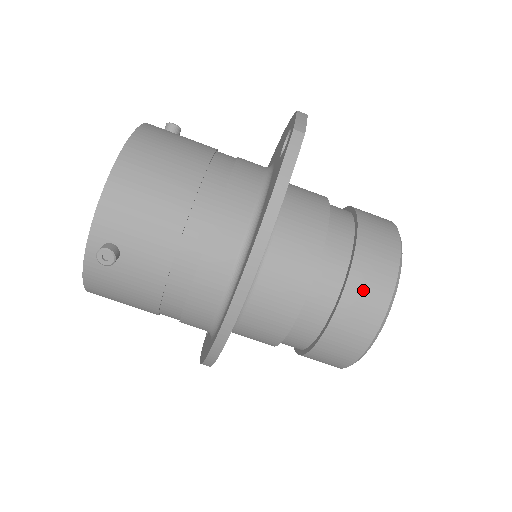
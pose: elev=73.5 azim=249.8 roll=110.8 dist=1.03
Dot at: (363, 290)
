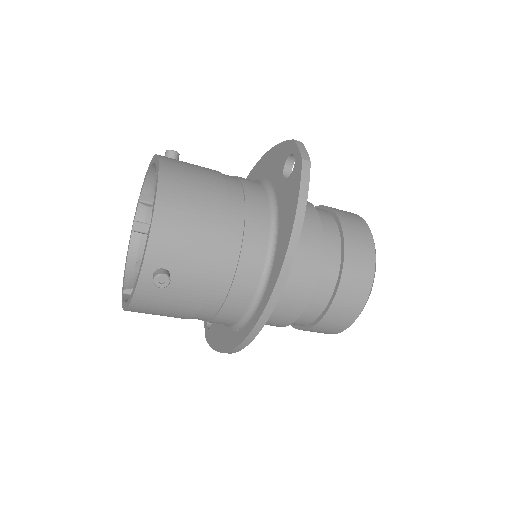
Dot at: (354, 273)
